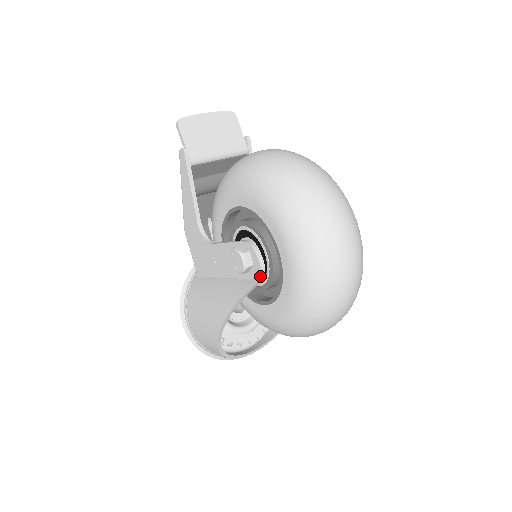
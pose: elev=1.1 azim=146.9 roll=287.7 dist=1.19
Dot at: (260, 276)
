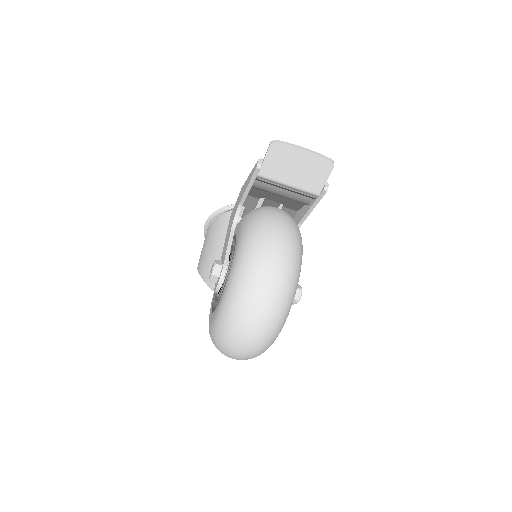
Dot at: (214, 291)
